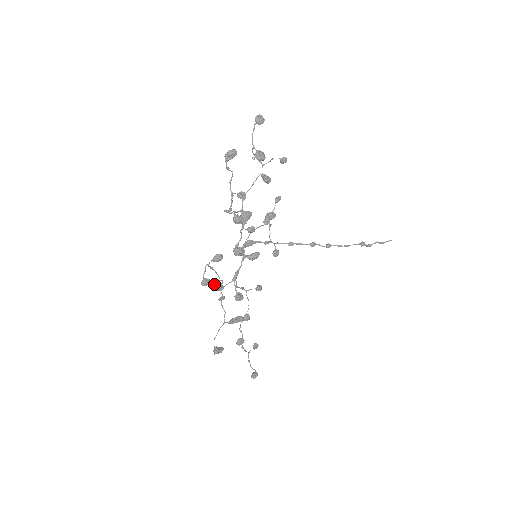
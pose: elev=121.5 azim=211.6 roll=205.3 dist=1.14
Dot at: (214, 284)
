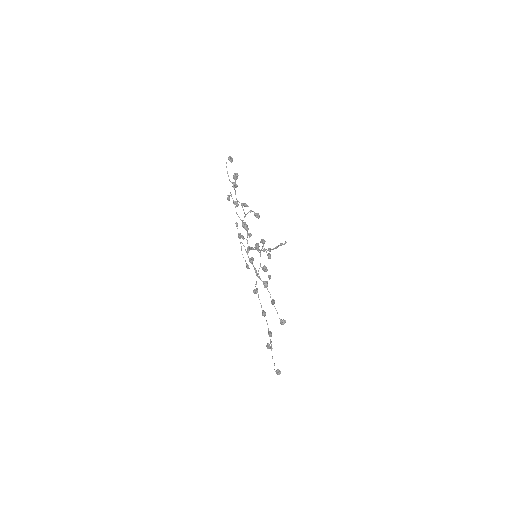
Dot at: (264, 266)
